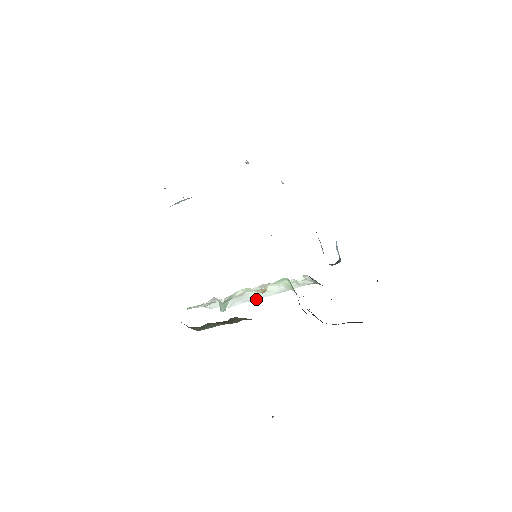
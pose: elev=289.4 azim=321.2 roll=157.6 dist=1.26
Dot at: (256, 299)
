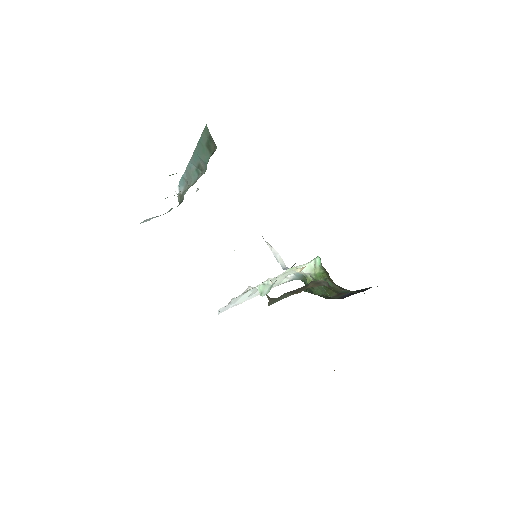
Dot at: occluded
